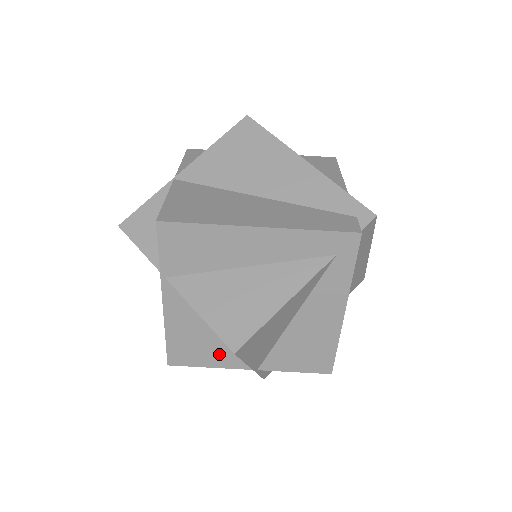
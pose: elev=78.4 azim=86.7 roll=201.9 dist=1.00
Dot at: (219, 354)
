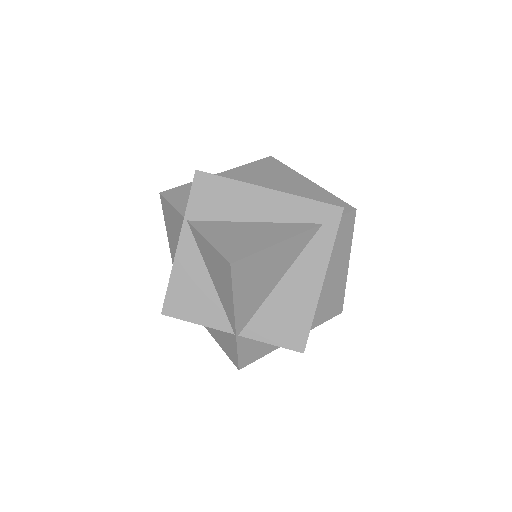
Dot at: (209, 310)
